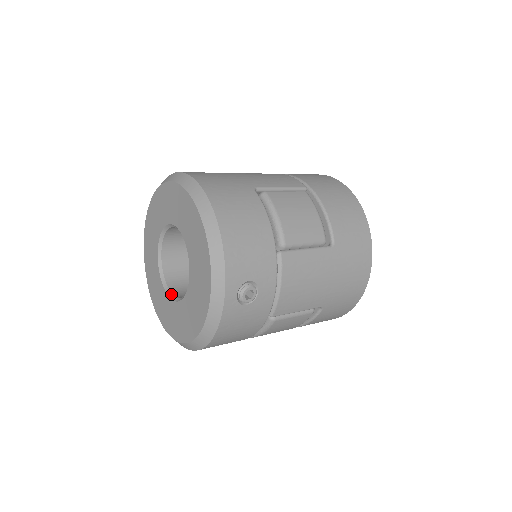
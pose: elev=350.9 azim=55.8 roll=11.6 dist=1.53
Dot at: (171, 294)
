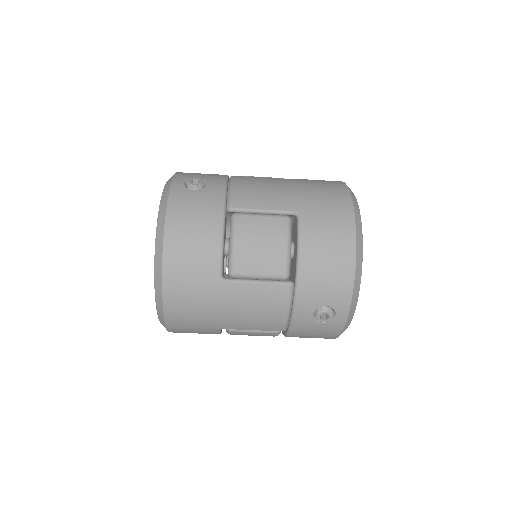
Dot at: occluded
